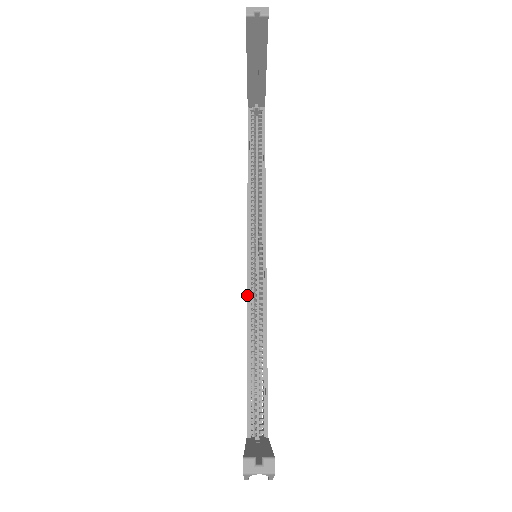
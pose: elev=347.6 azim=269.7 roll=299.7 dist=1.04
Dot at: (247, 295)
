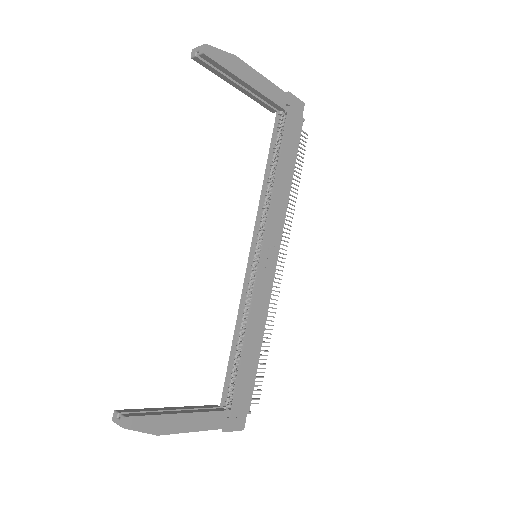
Dot at: (242, 290)
